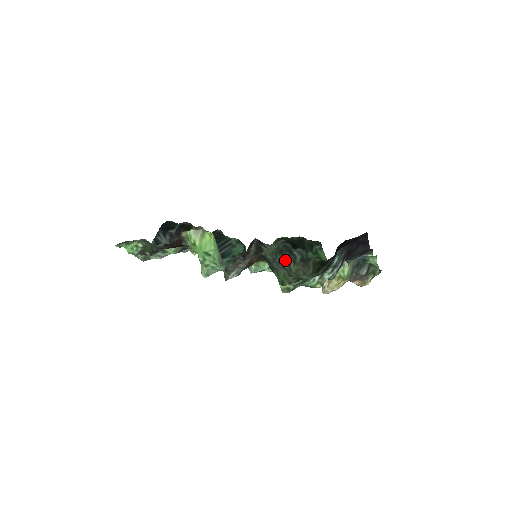
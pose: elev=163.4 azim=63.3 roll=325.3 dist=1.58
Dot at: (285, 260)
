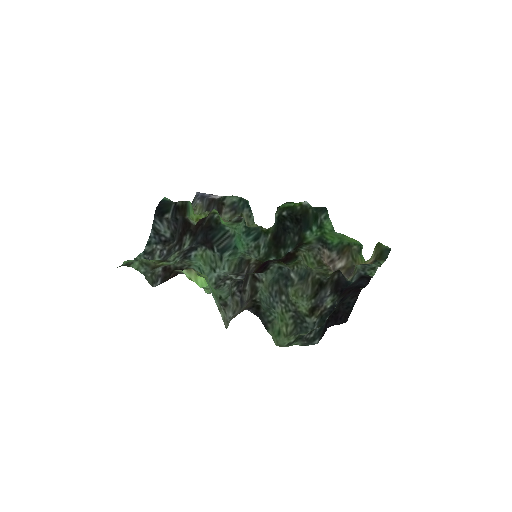
Dot at: (282, 290)
